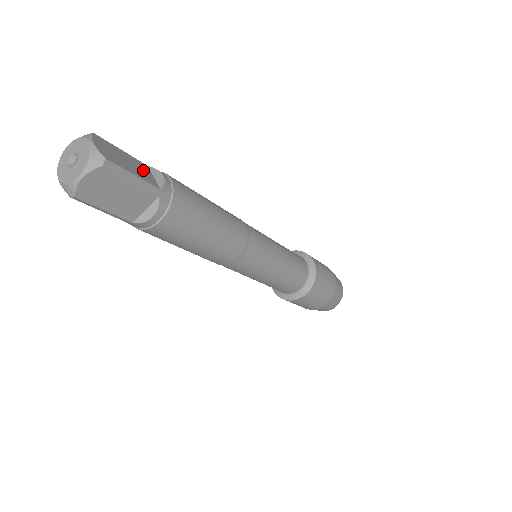
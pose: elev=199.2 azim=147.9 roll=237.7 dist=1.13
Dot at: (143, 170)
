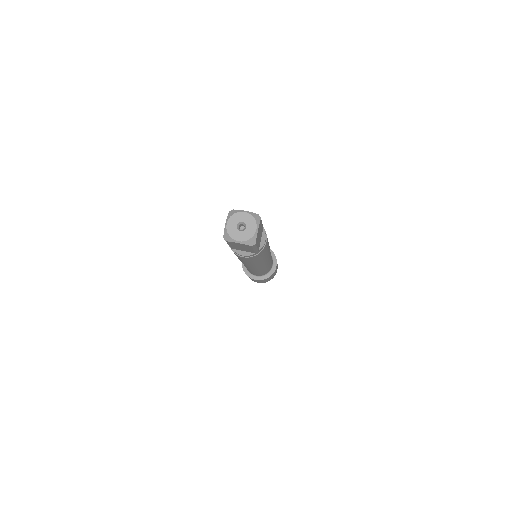
Dot at: occluded
